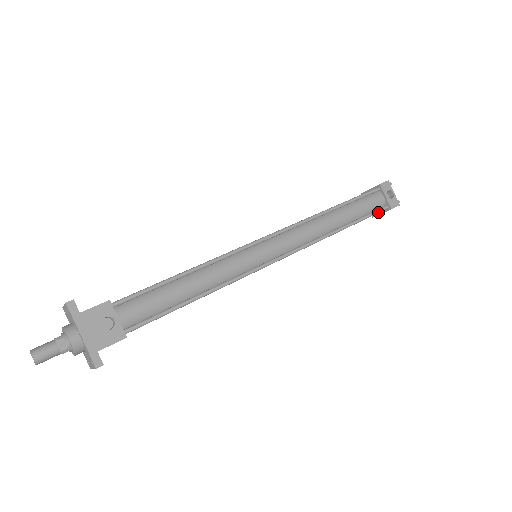
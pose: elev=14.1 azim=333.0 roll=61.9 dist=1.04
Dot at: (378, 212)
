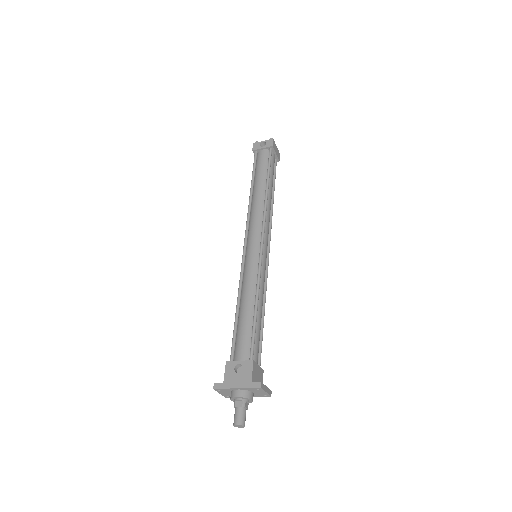
Dot at: (270, 157)
